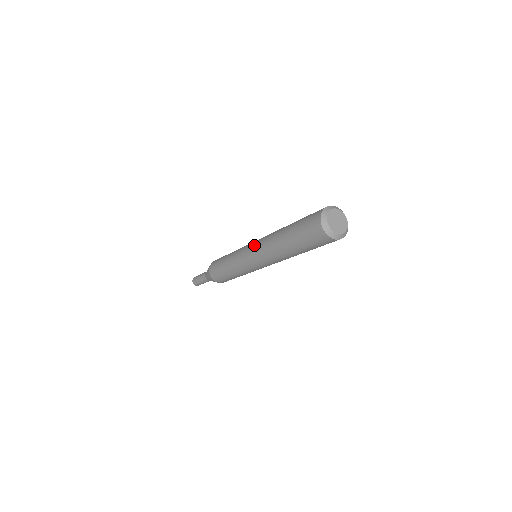
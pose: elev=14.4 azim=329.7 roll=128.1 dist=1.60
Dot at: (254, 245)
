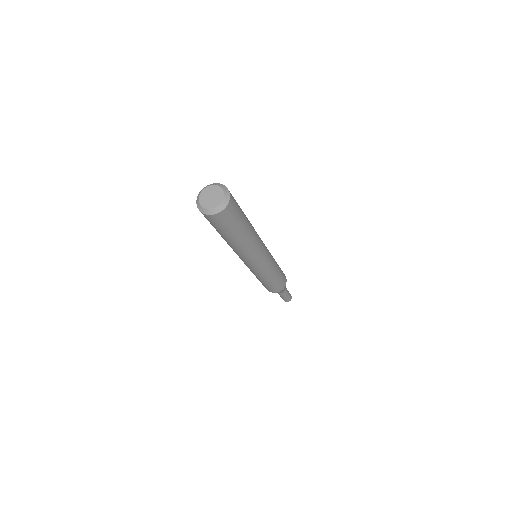
Dot at: occluded
